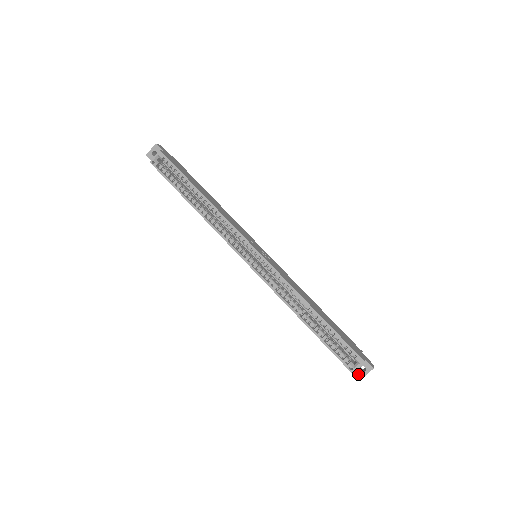
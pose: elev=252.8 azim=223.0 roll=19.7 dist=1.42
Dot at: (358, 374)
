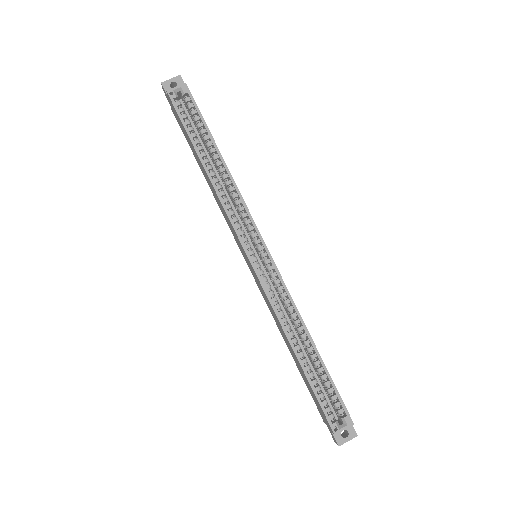
Dot at: (337, 438)
